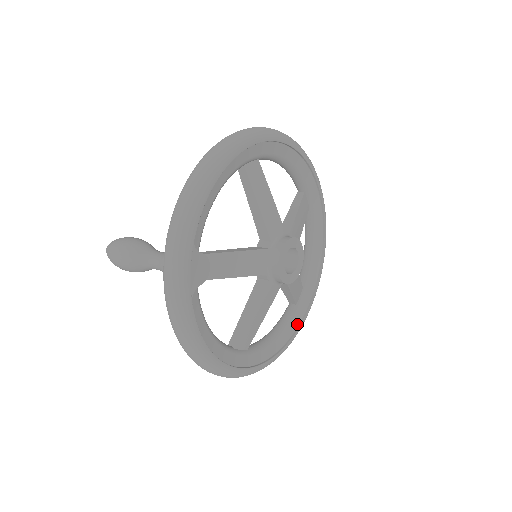
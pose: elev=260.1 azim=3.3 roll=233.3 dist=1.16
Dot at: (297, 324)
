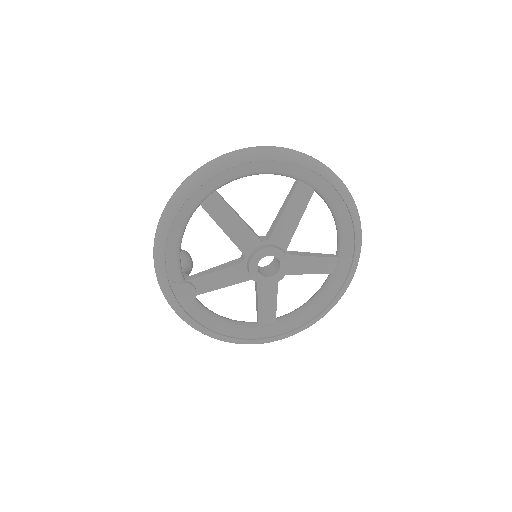
Dot at: (337, 290)
